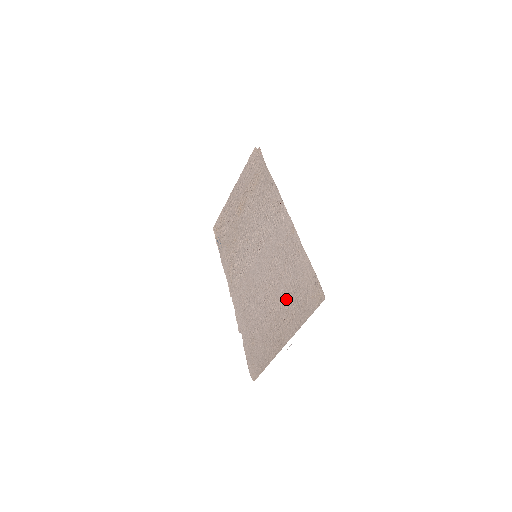
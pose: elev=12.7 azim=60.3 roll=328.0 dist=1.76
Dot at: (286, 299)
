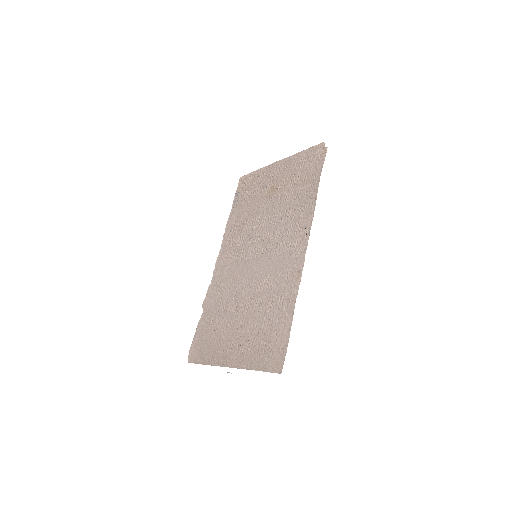
Dot at: (253, 330)
